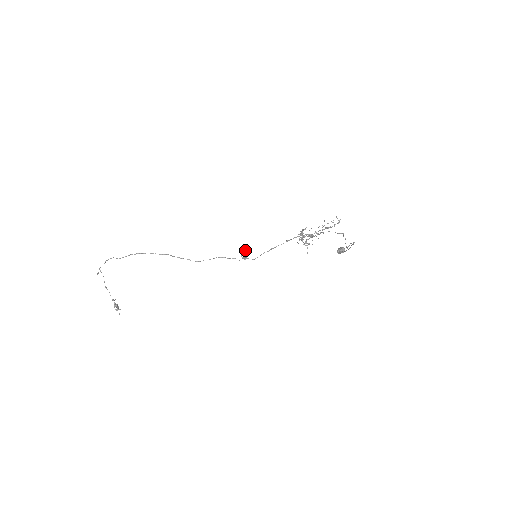
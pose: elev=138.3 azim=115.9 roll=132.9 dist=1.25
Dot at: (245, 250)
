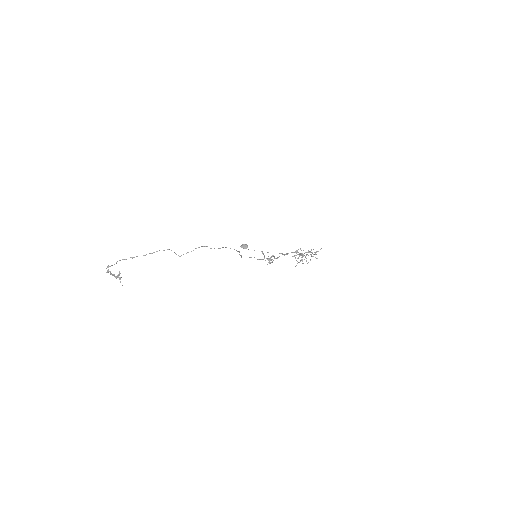
Dot at: occluded
